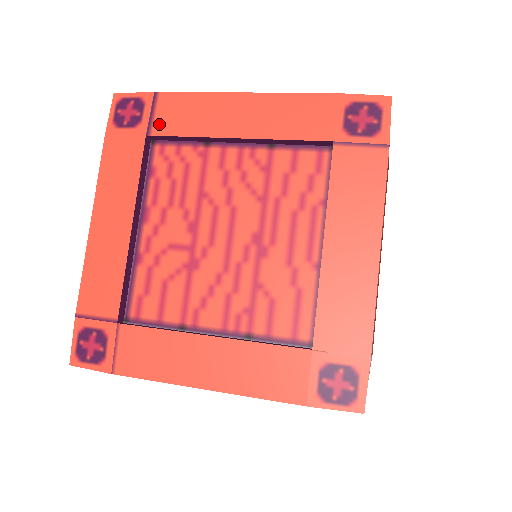
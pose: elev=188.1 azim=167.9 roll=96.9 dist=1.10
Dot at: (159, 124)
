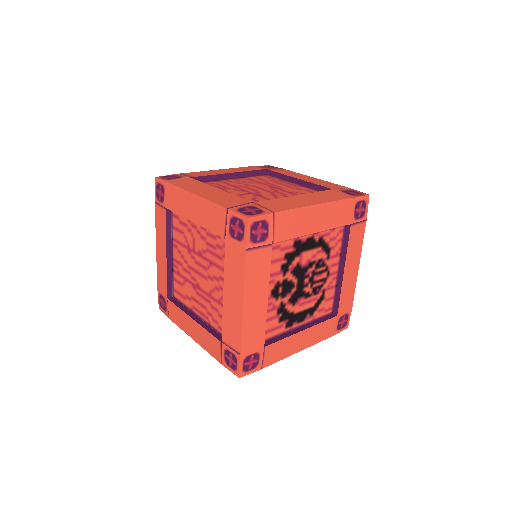
Dot at: (192, 176)
